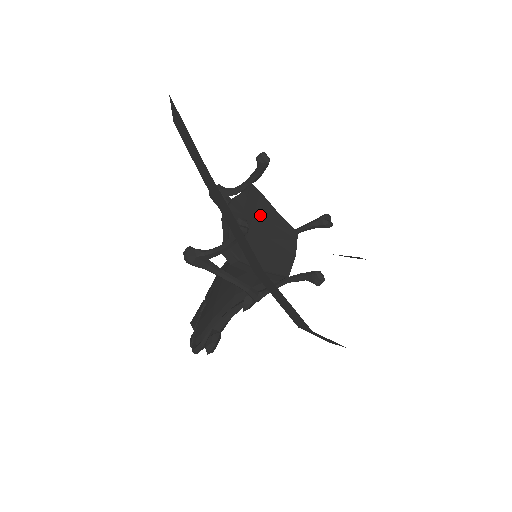
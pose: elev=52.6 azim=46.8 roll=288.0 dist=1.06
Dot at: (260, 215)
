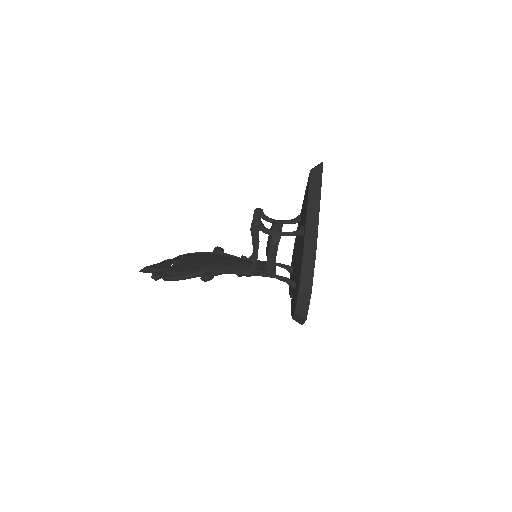
Dot at: occluded
